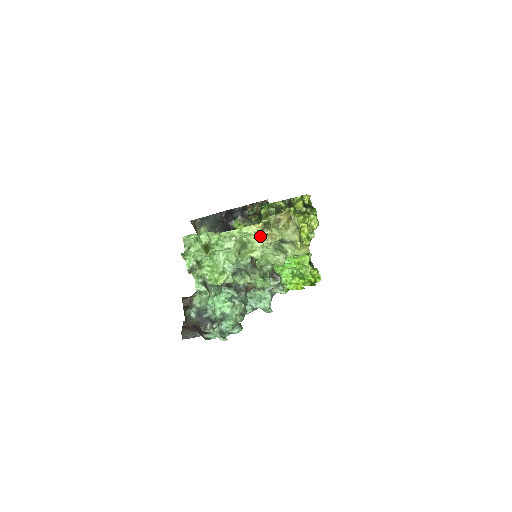
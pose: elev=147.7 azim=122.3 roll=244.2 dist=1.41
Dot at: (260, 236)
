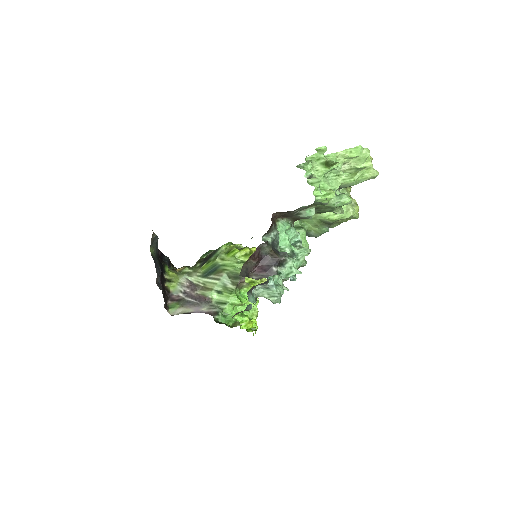
Dot at: (372, 165)
